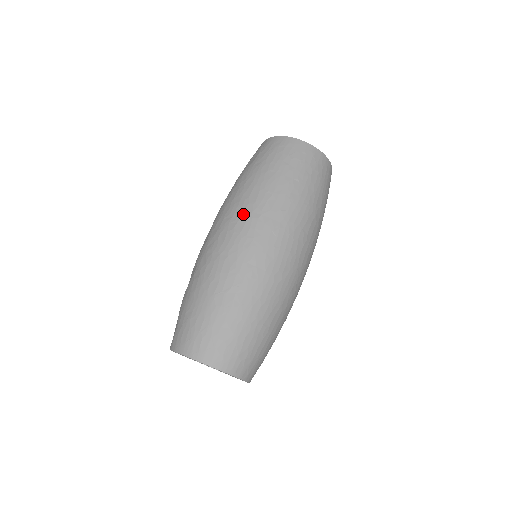
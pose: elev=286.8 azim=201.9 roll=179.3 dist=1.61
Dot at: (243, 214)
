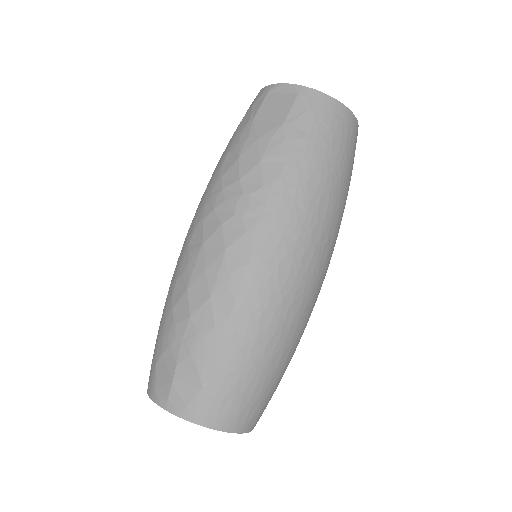
Dot at: (312, 238)
